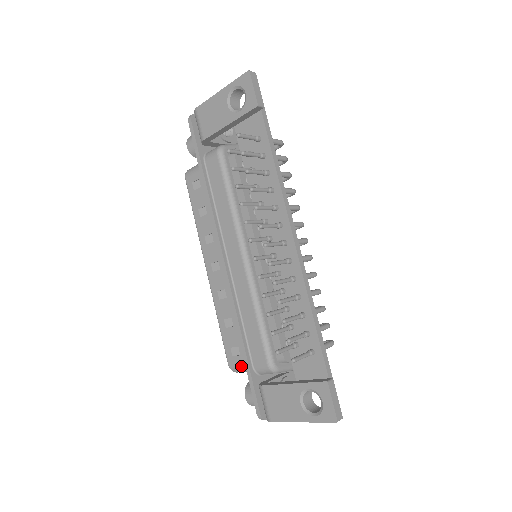
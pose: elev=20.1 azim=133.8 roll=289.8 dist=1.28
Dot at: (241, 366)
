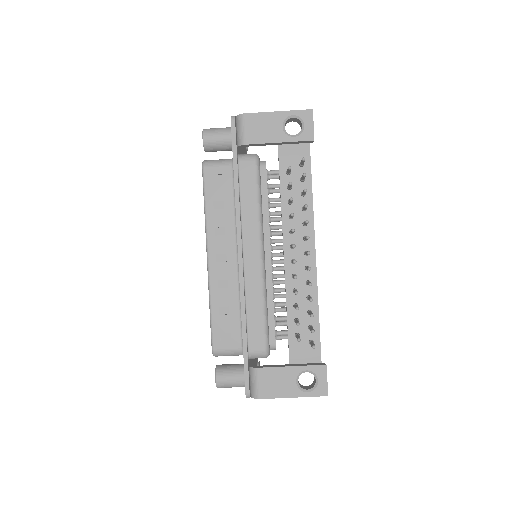
Dot at: (229, 351)
